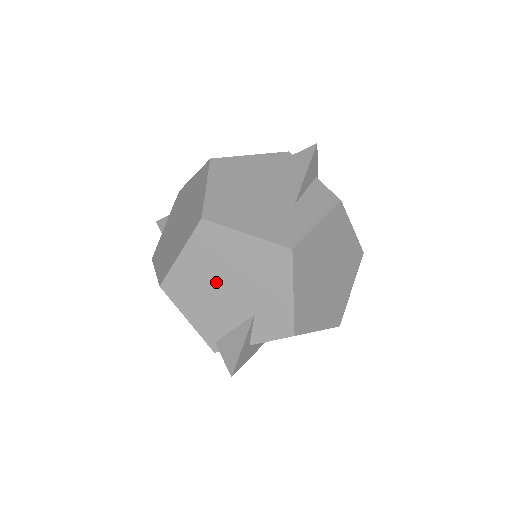
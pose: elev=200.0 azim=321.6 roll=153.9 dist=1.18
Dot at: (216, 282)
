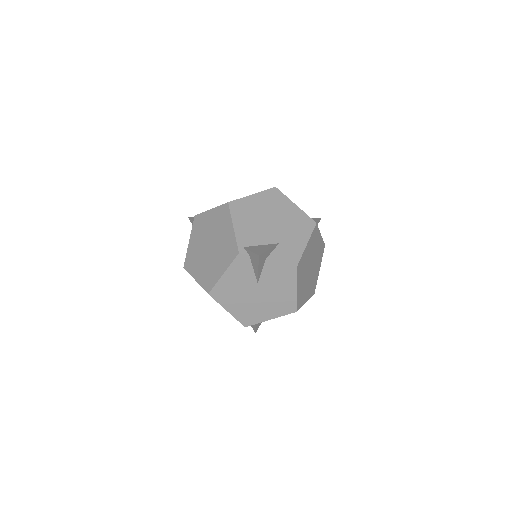
Dot at: (265, 217)
